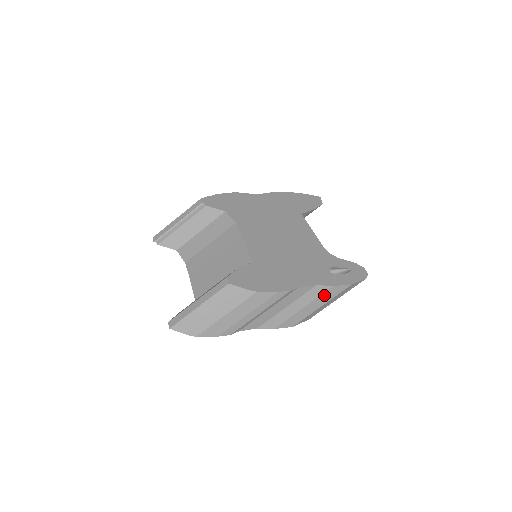
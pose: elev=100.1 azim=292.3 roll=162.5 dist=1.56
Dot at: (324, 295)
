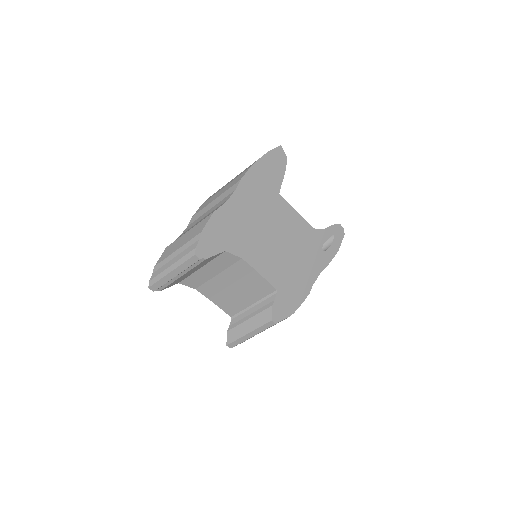
Dot at: occluded
